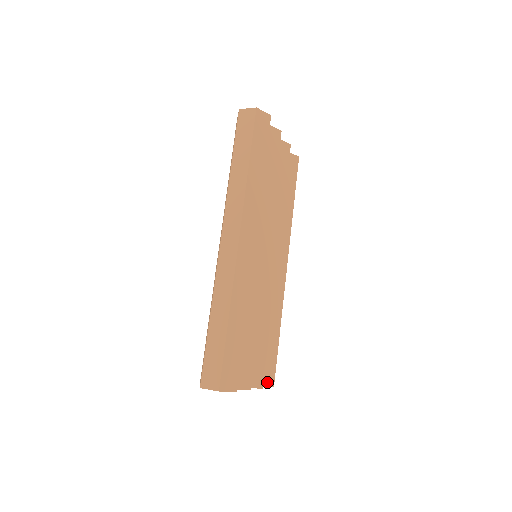
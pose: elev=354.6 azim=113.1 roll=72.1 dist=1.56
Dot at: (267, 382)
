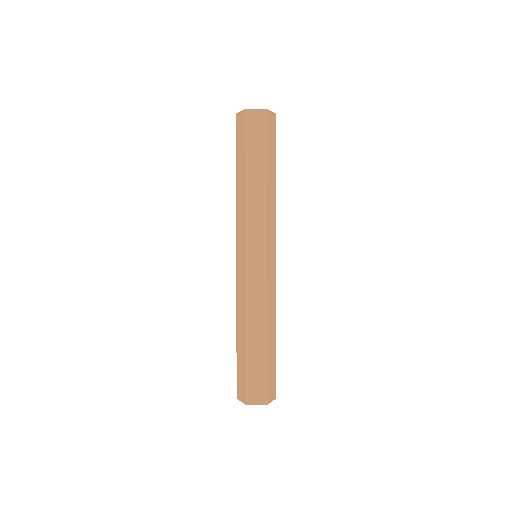
Dot at: occluded
